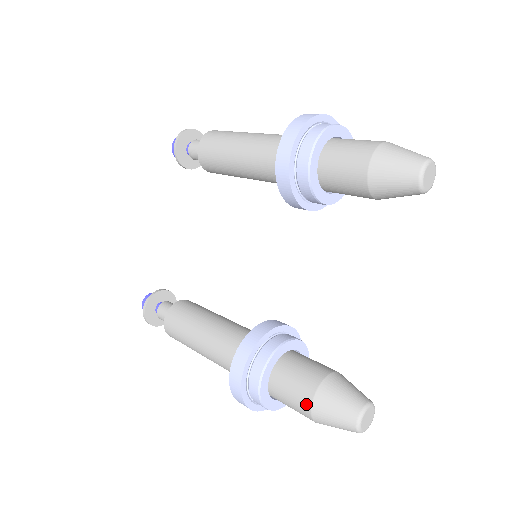
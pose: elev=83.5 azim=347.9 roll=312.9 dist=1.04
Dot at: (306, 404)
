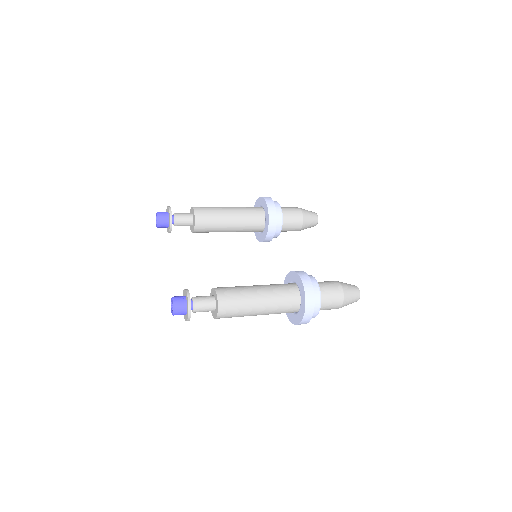
Dot at: (339, 287)
